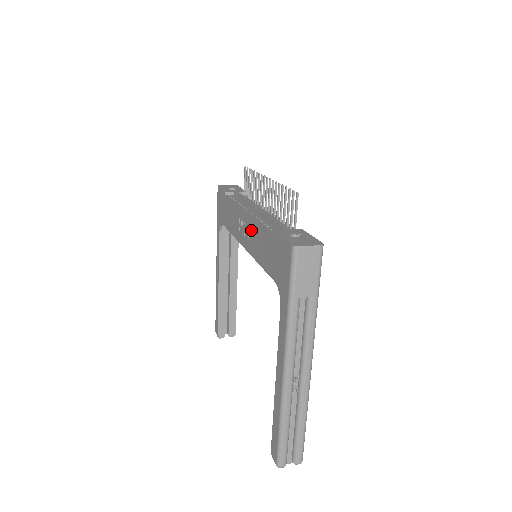
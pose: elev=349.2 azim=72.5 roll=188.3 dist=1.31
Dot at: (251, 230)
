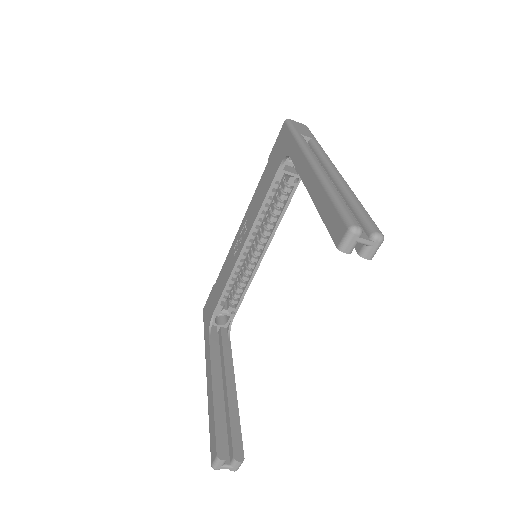
Dot at: (248, 216)
